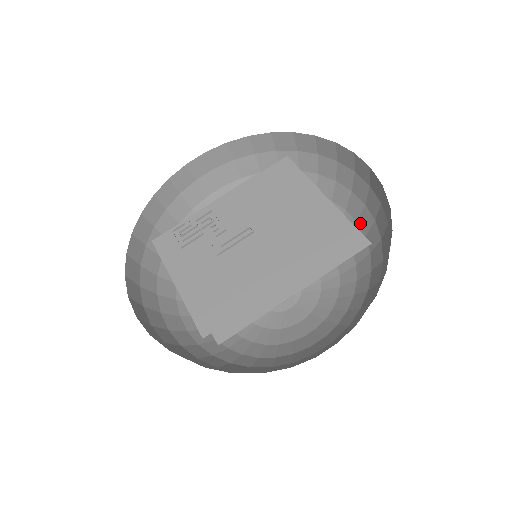
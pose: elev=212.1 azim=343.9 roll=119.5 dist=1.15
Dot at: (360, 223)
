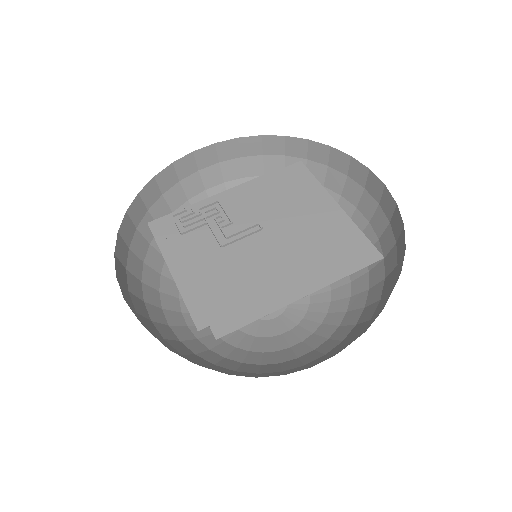
Dot at: occluded
